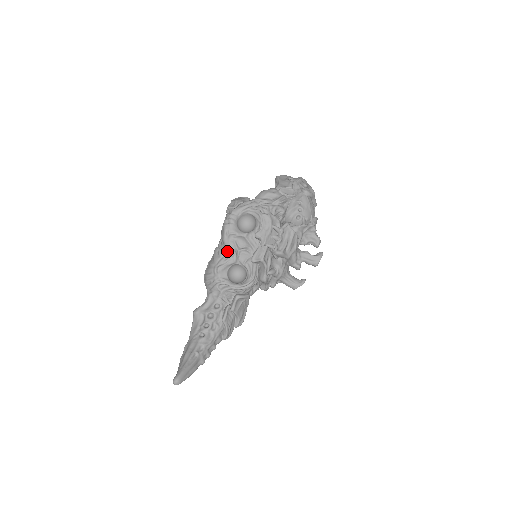
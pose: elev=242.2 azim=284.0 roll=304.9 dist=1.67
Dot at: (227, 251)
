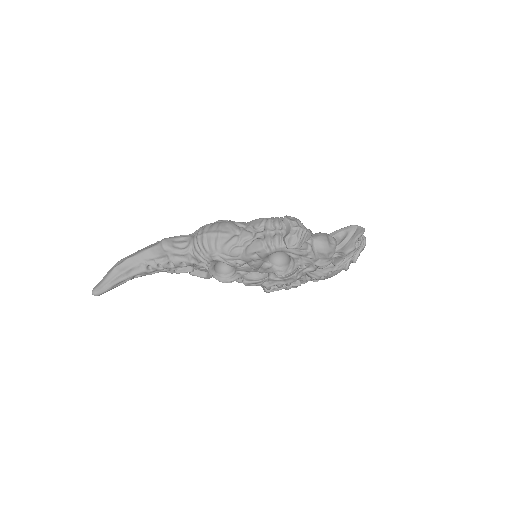
Dot at: (239, 259)
